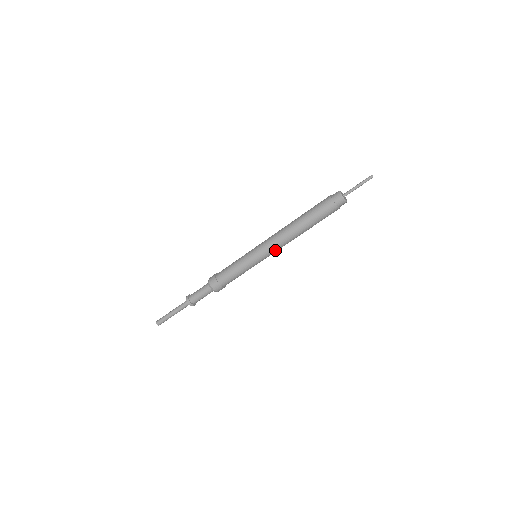
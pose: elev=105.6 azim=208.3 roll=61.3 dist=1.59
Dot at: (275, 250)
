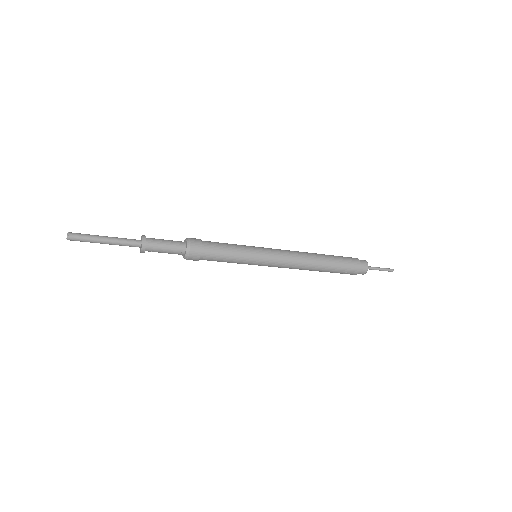
Dot at: (282, 263)
